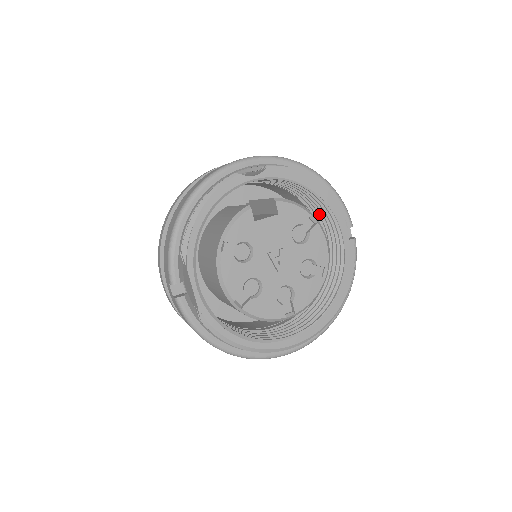
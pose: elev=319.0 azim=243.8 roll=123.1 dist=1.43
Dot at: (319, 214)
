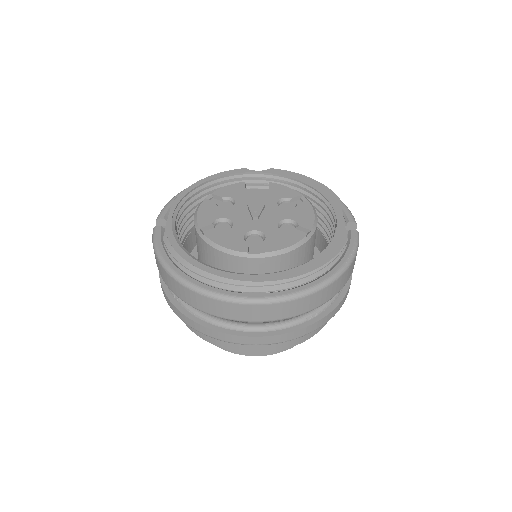
Dot at: (326, 224)
